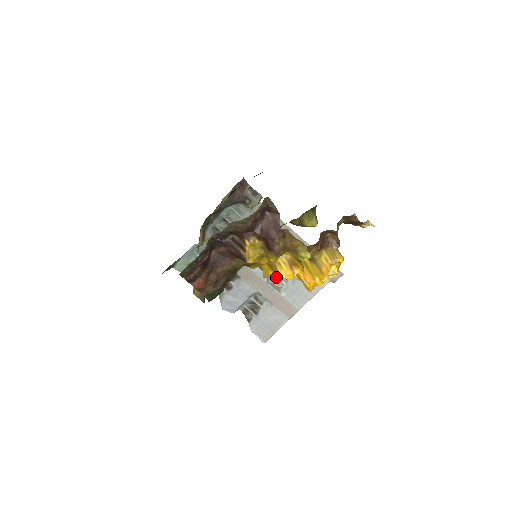
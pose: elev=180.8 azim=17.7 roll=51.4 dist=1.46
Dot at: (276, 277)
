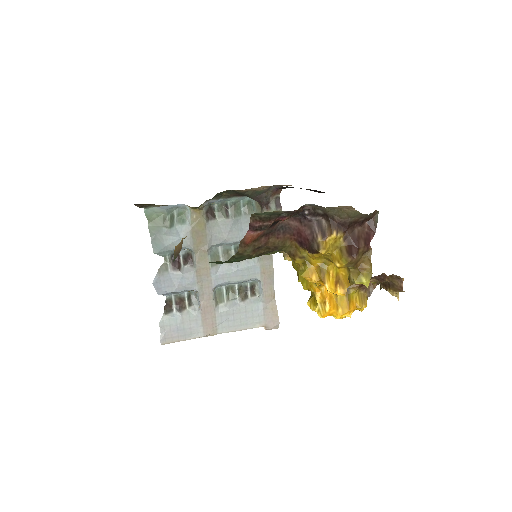
Dot at: (223, 290)
